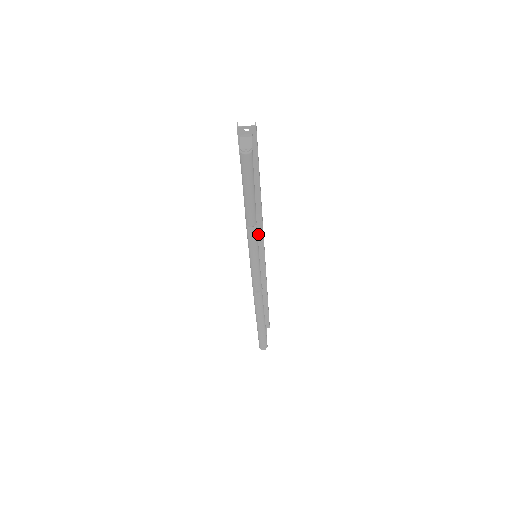
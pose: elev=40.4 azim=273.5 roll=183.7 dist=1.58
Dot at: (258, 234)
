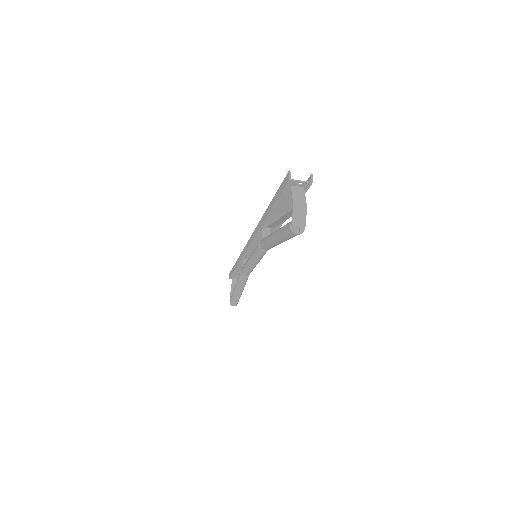
Dot at: occluded
